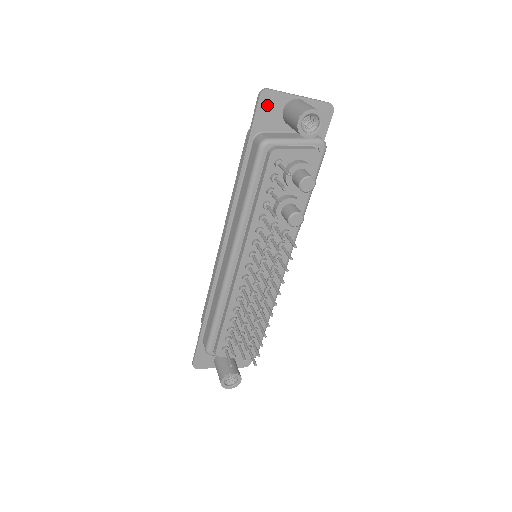
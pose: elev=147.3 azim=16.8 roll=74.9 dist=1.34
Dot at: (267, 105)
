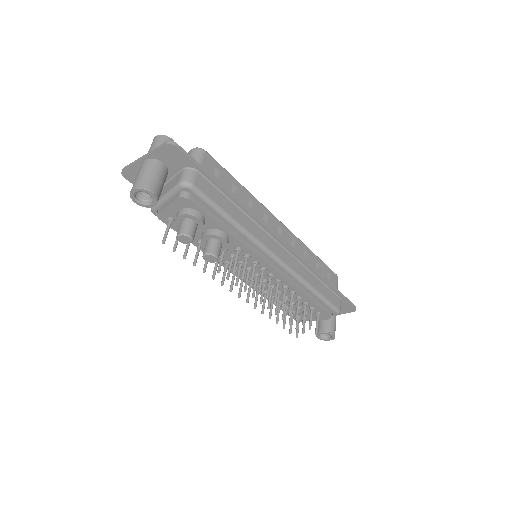
Dot at: (135, 178)
